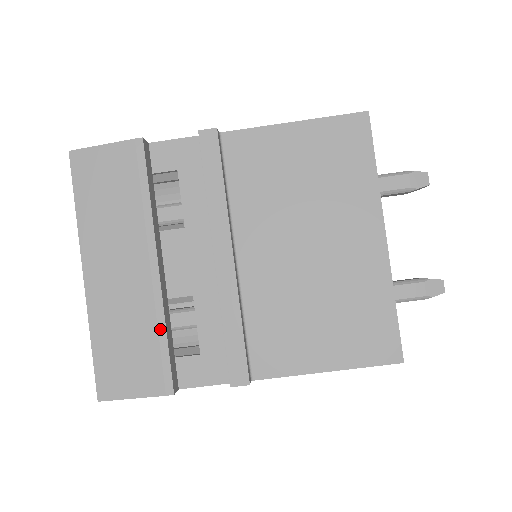
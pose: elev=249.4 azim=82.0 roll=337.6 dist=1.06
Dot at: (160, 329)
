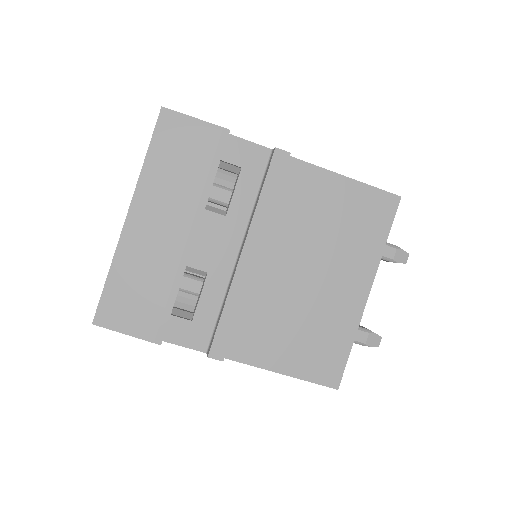
Dot at: (173, 289)
